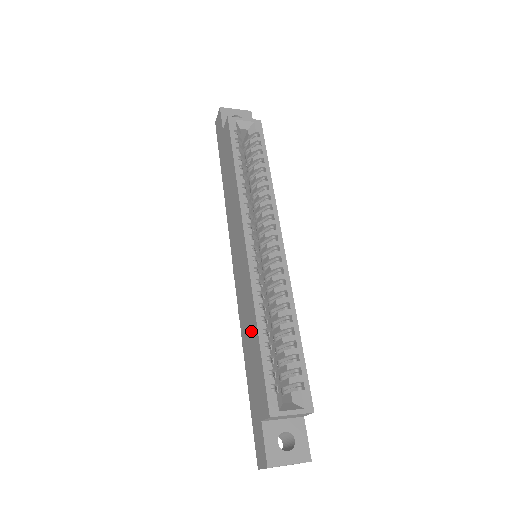
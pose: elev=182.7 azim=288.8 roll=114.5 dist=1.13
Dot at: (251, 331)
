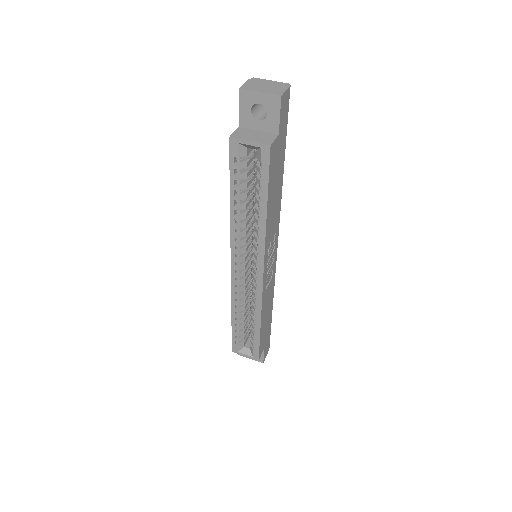
Dot at: occluded
